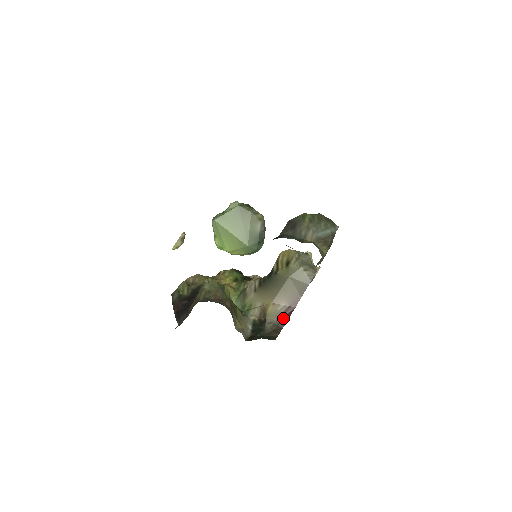
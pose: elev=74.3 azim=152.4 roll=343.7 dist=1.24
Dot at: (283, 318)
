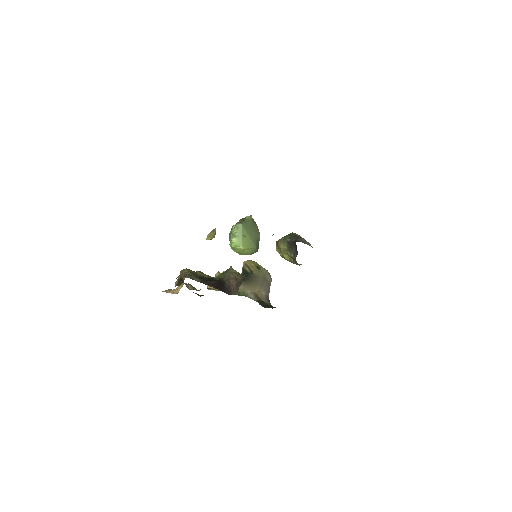
Dot at: (268, 302)
